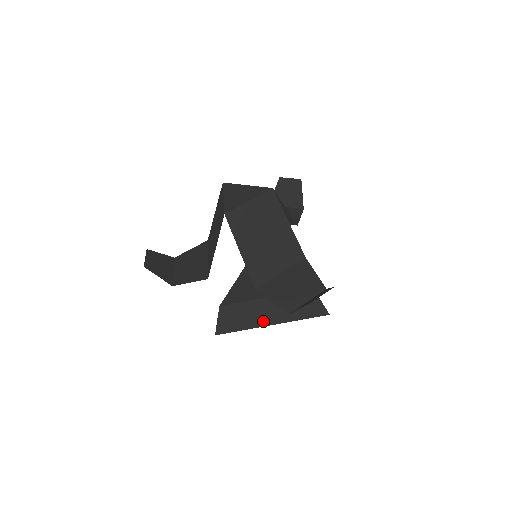
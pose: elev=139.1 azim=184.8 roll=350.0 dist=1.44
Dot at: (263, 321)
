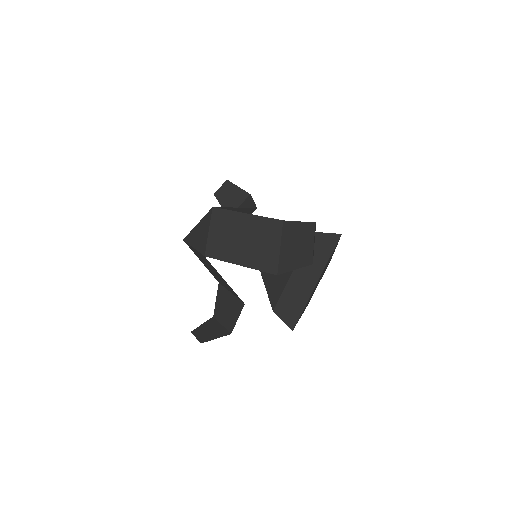
Dot at: (309, 287)
